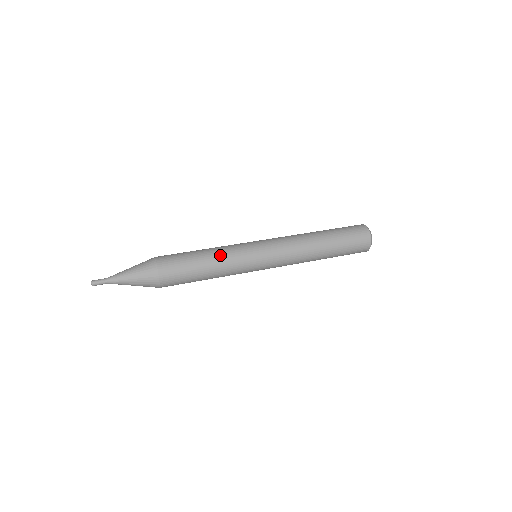
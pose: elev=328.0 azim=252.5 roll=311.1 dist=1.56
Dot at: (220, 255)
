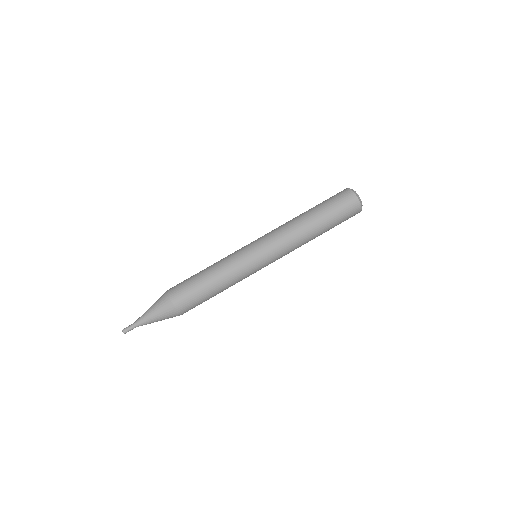
Dot at: (231, 285)
